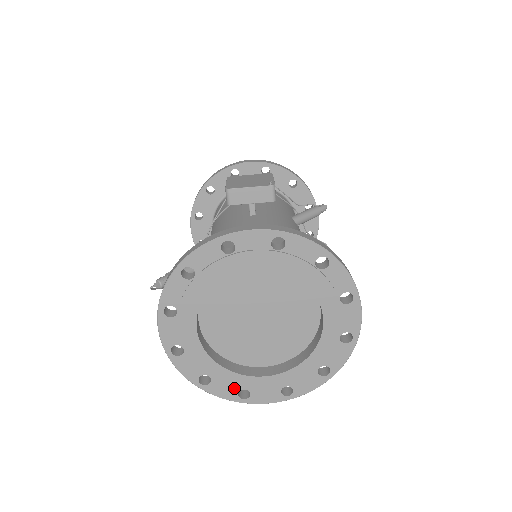
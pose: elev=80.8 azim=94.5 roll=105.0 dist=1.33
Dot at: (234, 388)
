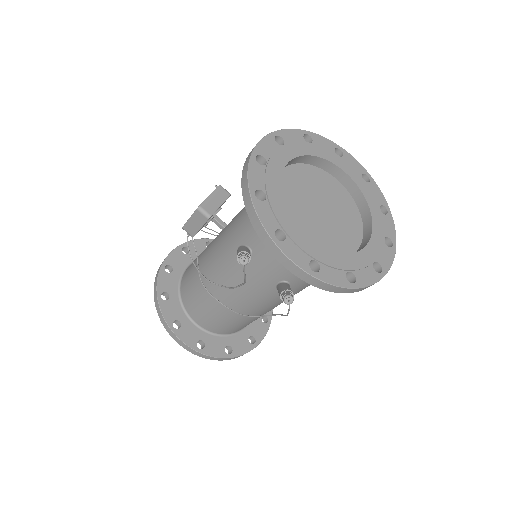
Dot at: (369, 268)
